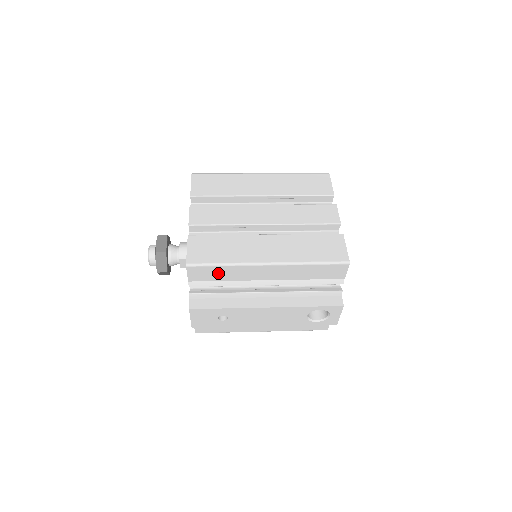
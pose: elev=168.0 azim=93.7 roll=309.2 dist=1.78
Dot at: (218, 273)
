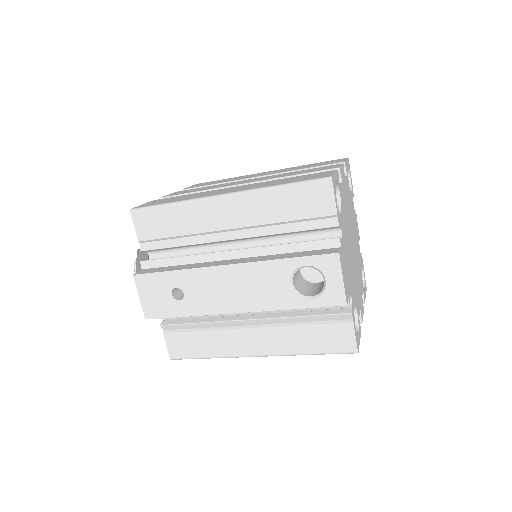
Dot at: (168, 221)
